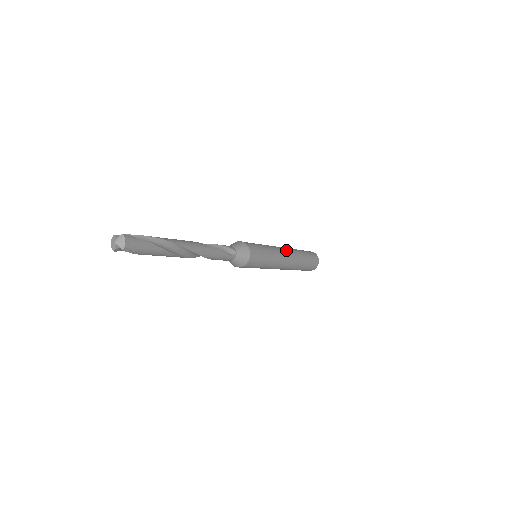
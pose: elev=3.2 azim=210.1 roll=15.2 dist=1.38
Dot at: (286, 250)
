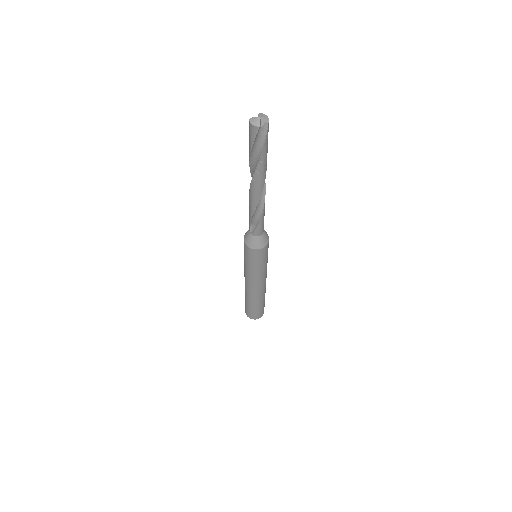
Dot at: occluded
